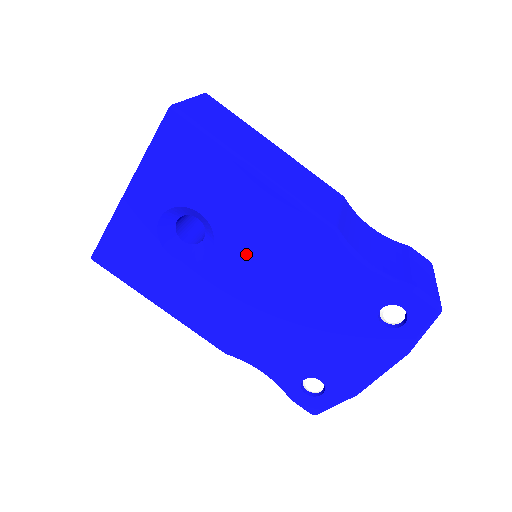
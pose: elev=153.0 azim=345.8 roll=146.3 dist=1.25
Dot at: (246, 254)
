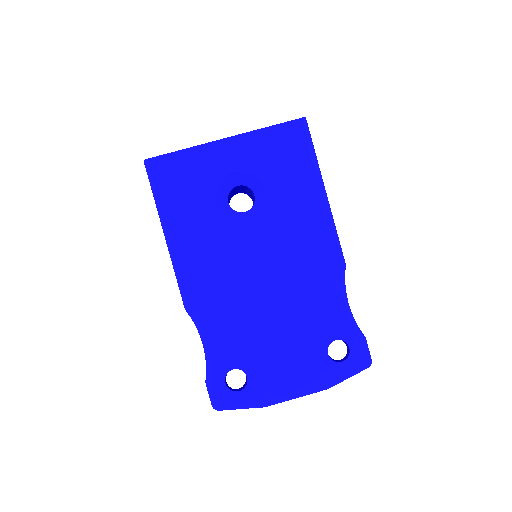
Dot at: (274, 240)
